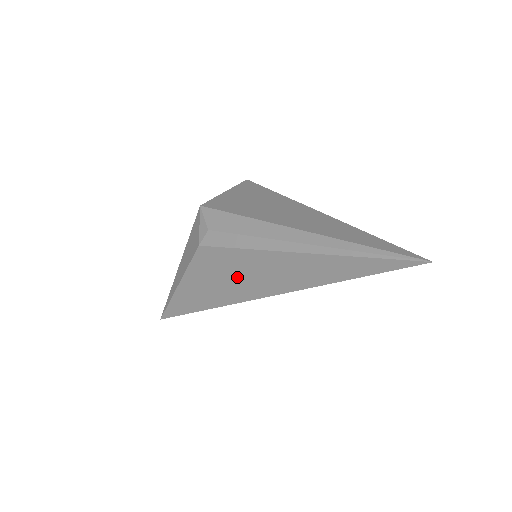
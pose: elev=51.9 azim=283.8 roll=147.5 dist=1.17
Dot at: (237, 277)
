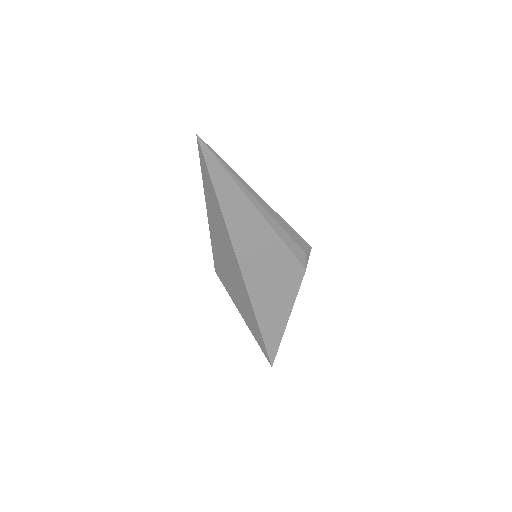
Dot at: (229, 270)
